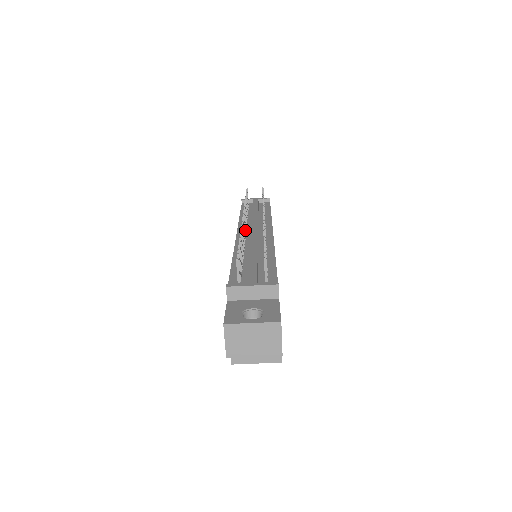
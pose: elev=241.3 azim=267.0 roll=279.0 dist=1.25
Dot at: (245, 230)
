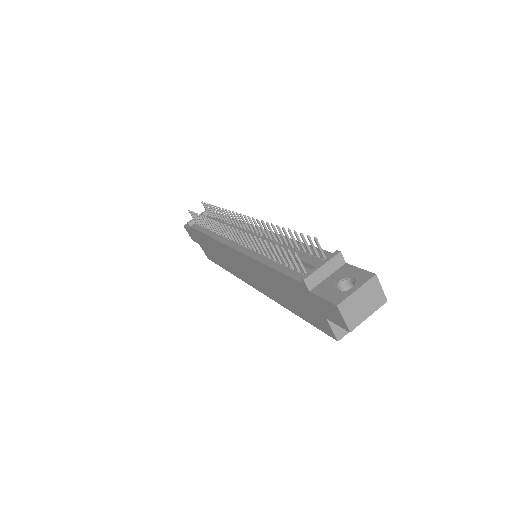
Dot at: (236, 239)
